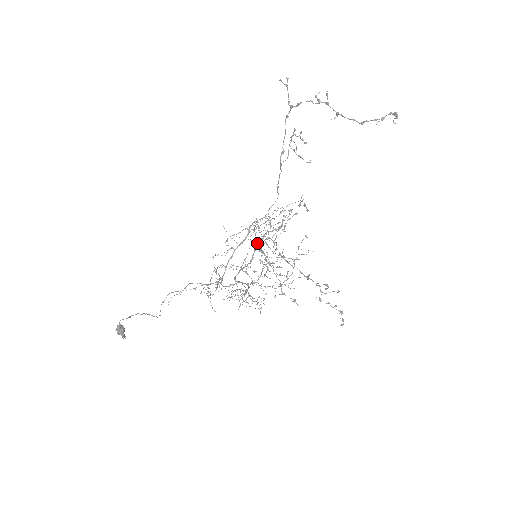
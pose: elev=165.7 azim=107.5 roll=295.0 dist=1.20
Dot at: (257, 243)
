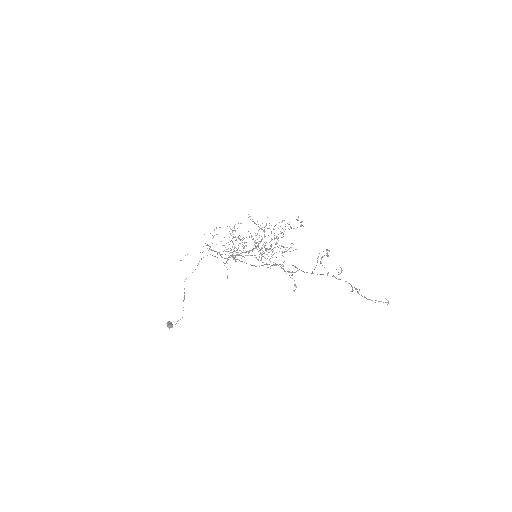
Dot at: (263, 265)
